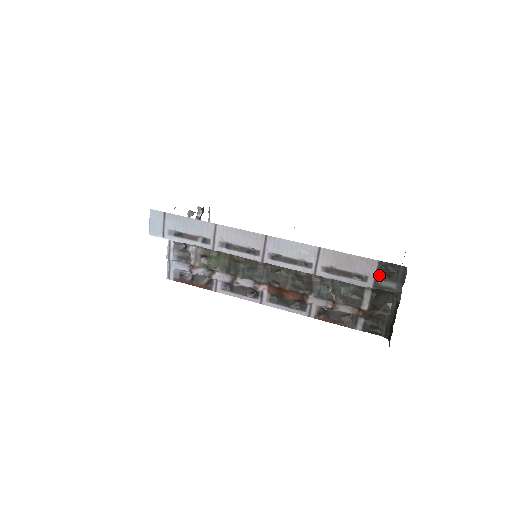
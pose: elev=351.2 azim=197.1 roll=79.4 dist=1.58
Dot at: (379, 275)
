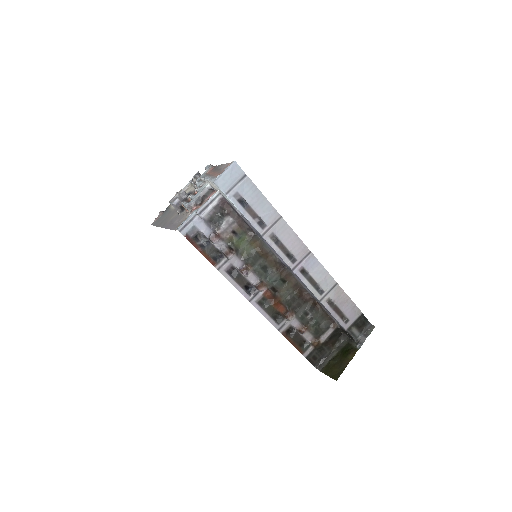
Dot at: (356, 323)
